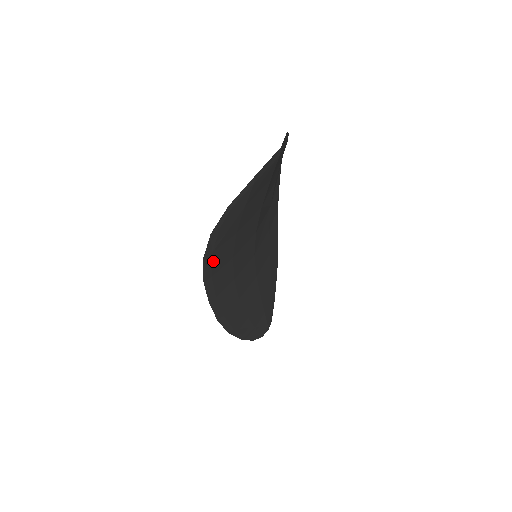
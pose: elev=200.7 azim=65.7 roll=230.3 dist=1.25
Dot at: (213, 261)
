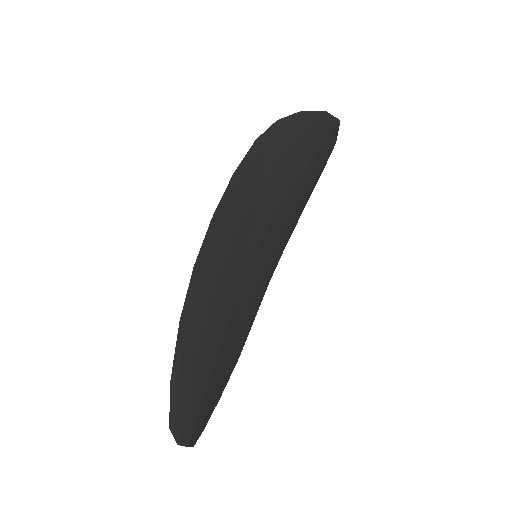
Dot at: (255, 160)
